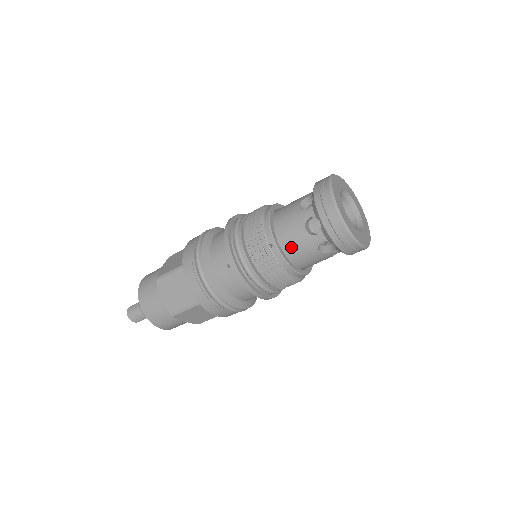
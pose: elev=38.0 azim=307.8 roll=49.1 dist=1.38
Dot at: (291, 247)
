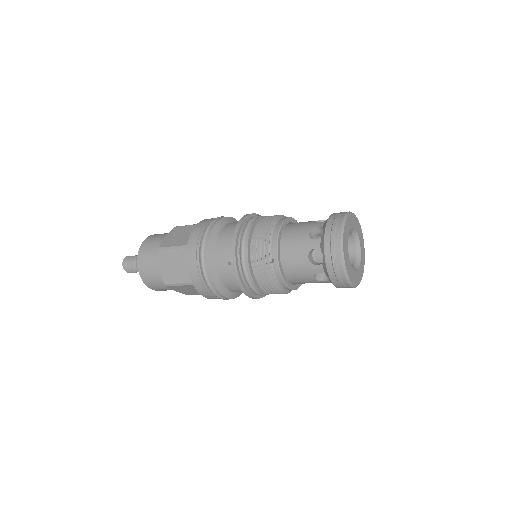
Dot at: (291, 267)
